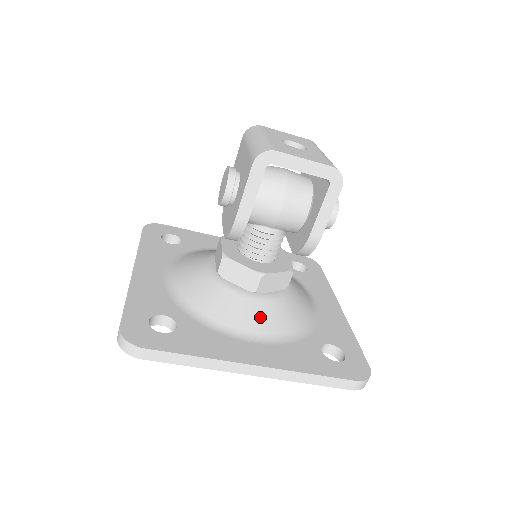
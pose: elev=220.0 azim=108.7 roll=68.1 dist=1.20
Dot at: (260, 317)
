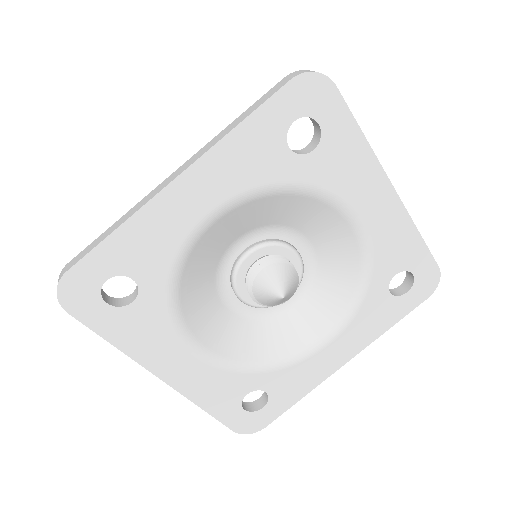
Dot at: occluded
